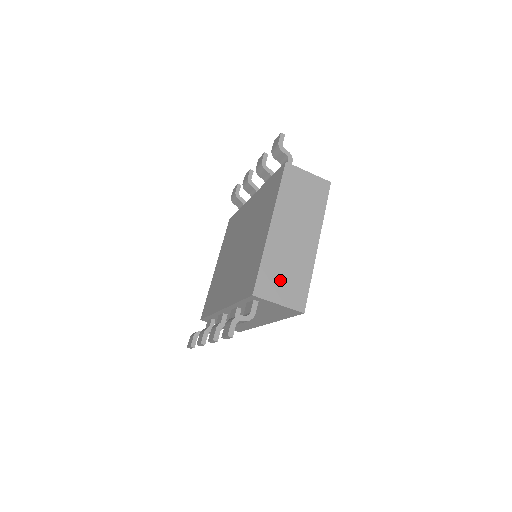
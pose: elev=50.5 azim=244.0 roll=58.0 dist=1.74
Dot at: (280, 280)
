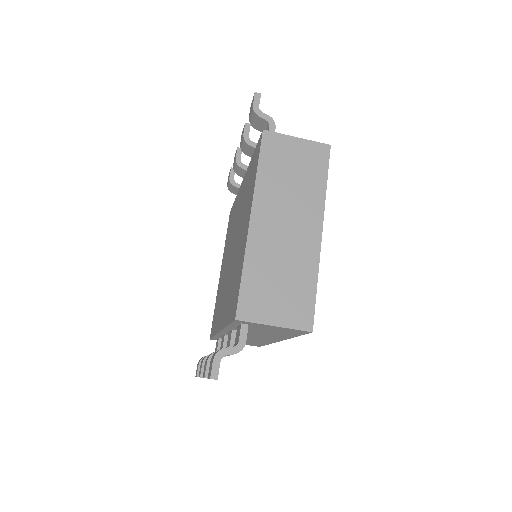
Dot at: (272, 292)
